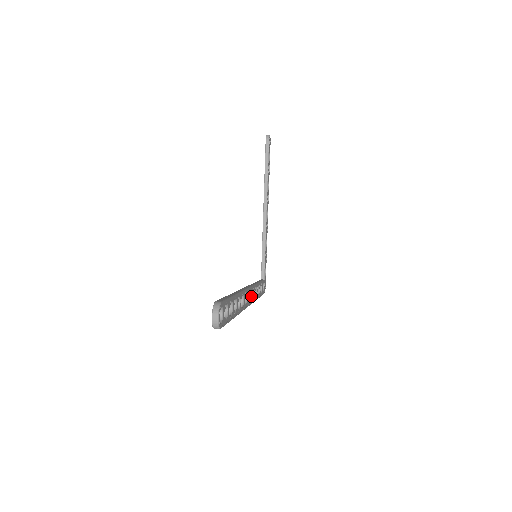
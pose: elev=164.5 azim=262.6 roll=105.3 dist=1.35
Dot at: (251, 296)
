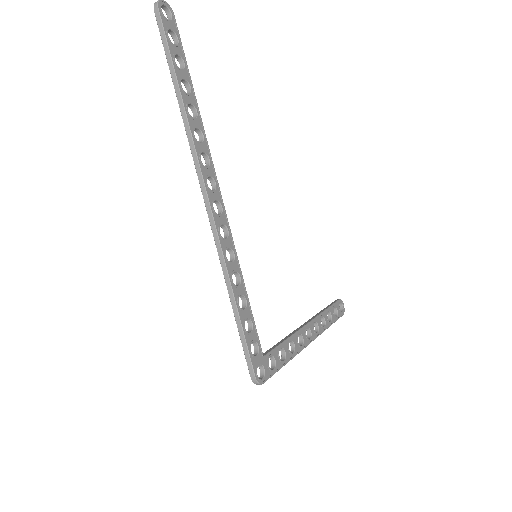
Dot at: (218, 214)
